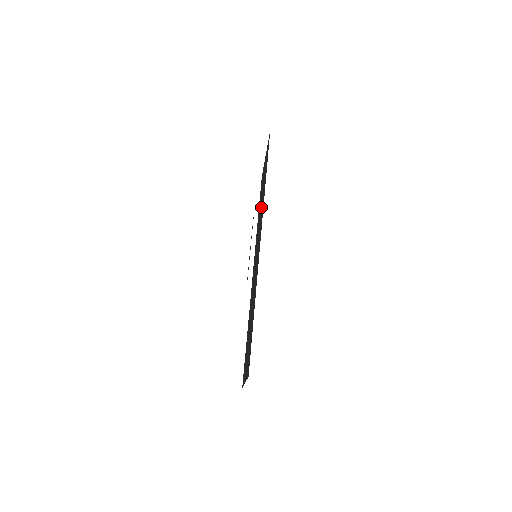
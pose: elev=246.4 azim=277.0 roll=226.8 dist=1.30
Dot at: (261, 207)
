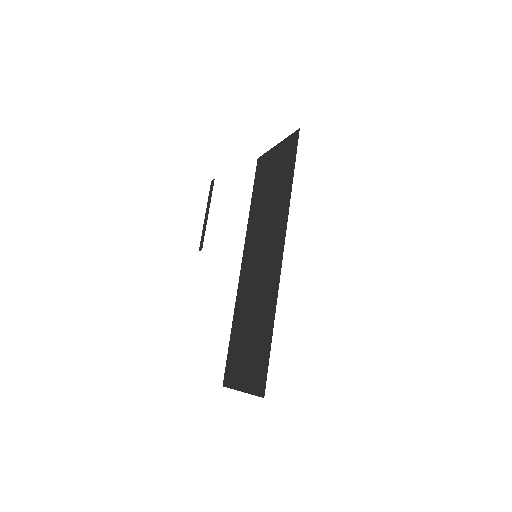
Dot at: (272, 207)
